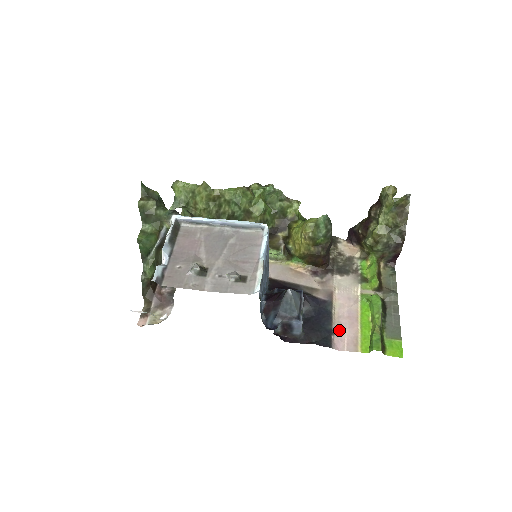
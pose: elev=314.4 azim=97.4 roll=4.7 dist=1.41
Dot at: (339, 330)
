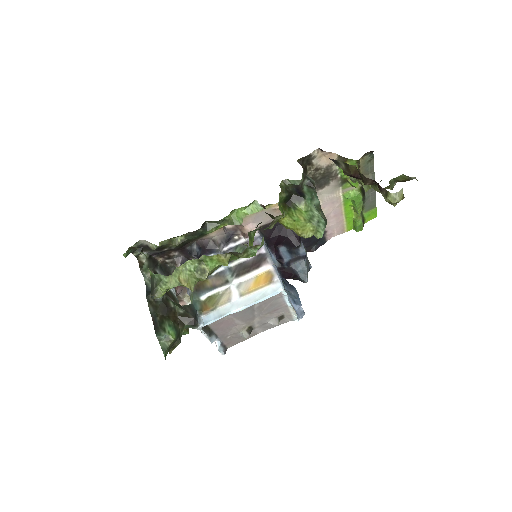
Dot at: (329, 228)
